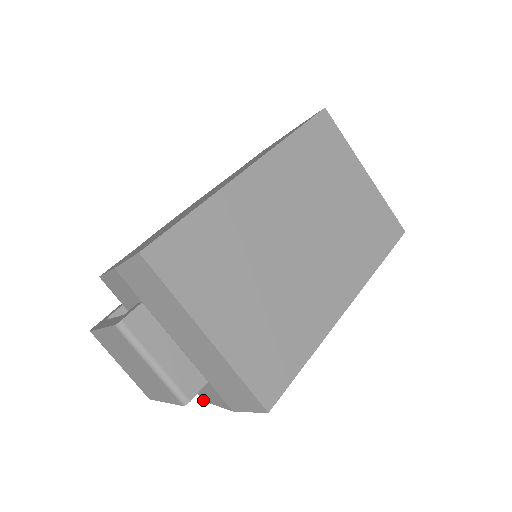
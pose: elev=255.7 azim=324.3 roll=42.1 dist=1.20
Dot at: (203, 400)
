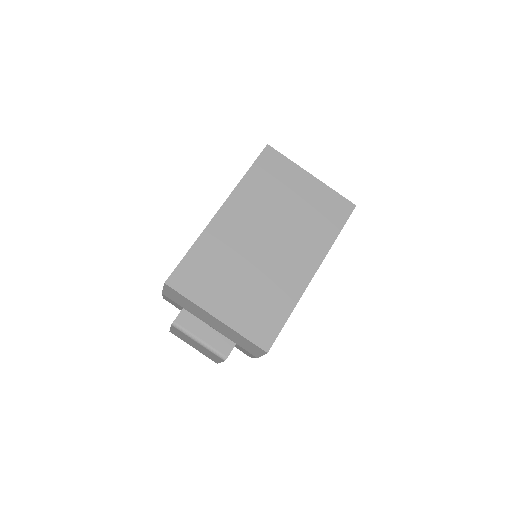
Dot at: occluded
